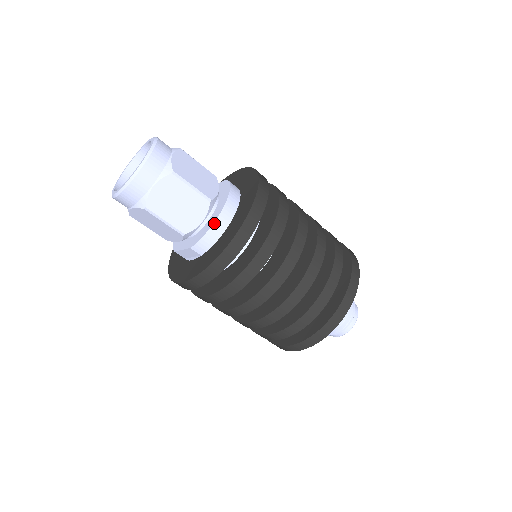
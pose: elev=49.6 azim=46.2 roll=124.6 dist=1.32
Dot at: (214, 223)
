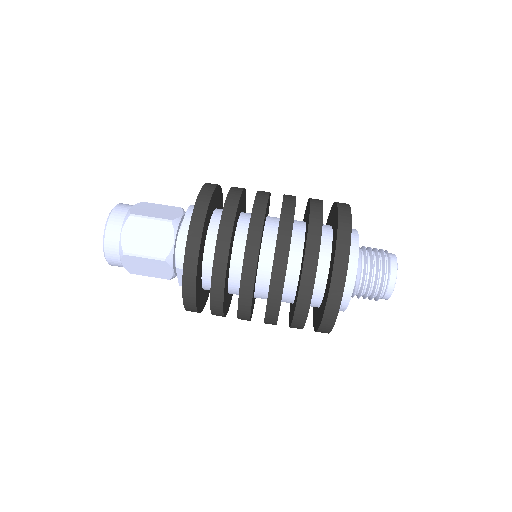
Dot at: (180, 235)
